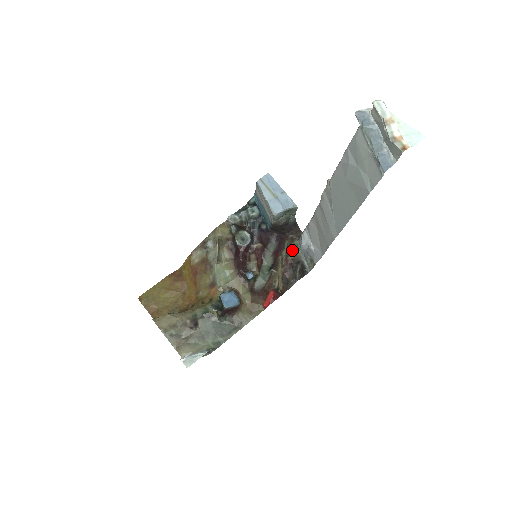
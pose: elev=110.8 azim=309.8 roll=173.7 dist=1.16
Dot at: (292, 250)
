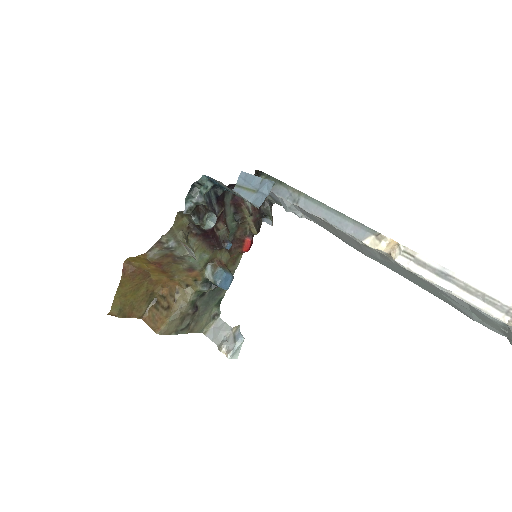
Dot at: occluded
